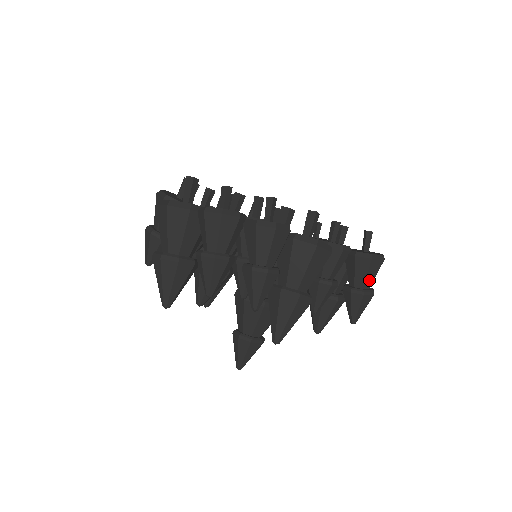
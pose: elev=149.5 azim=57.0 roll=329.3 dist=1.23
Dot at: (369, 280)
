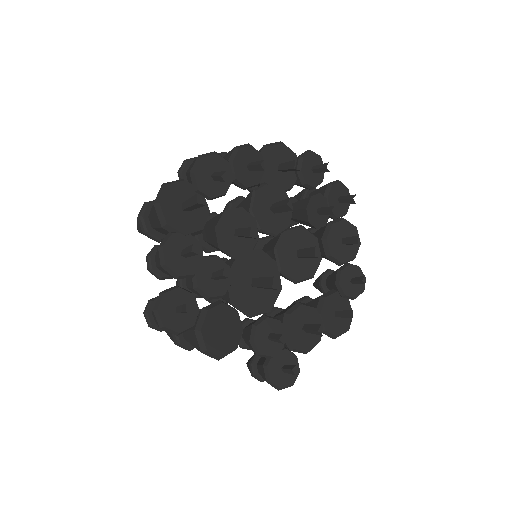
Dot at: occluded
